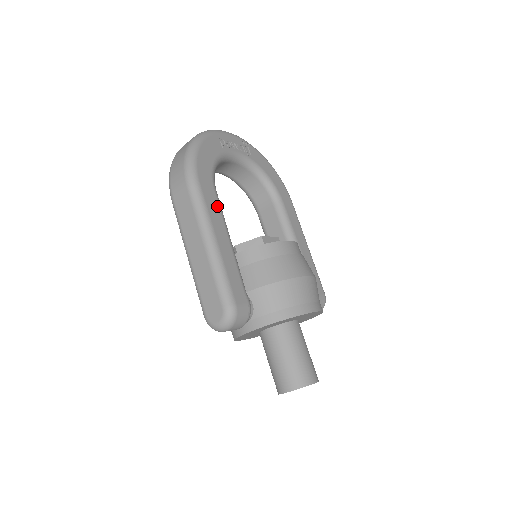
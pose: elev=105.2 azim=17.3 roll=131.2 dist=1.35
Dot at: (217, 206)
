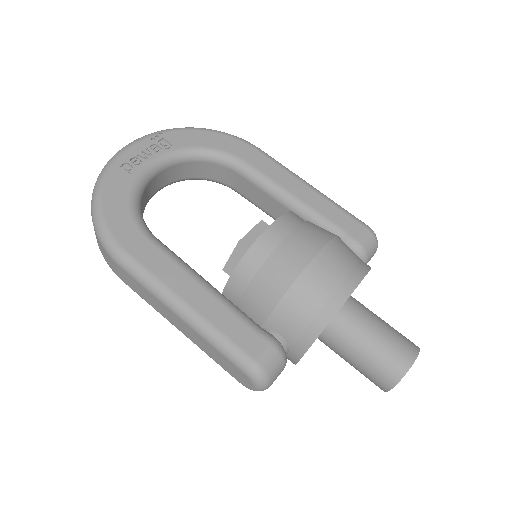
Dot at: (163, 258)
